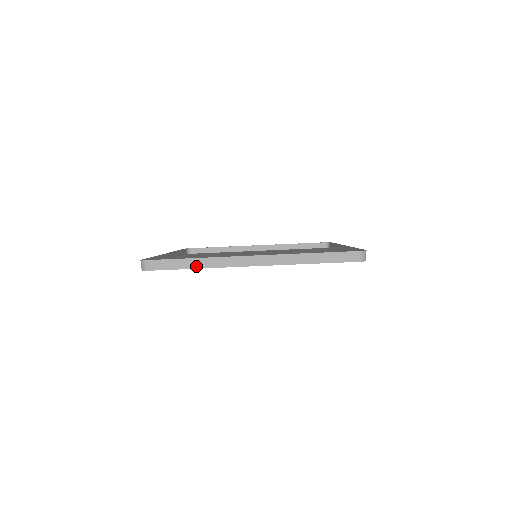
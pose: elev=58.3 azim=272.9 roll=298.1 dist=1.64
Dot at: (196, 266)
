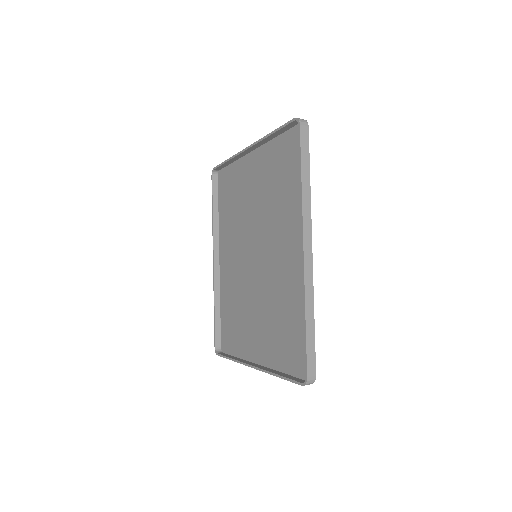
Dot at: occluded
